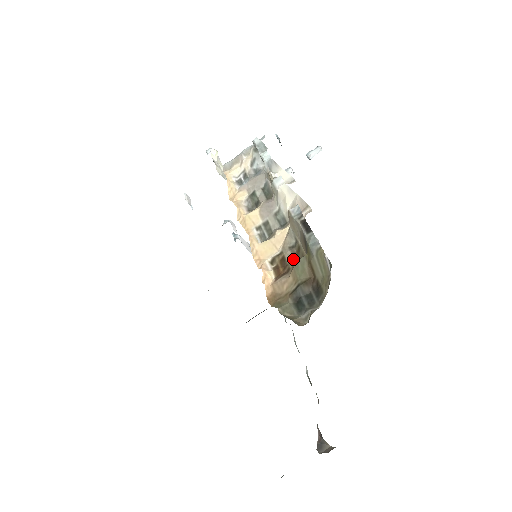
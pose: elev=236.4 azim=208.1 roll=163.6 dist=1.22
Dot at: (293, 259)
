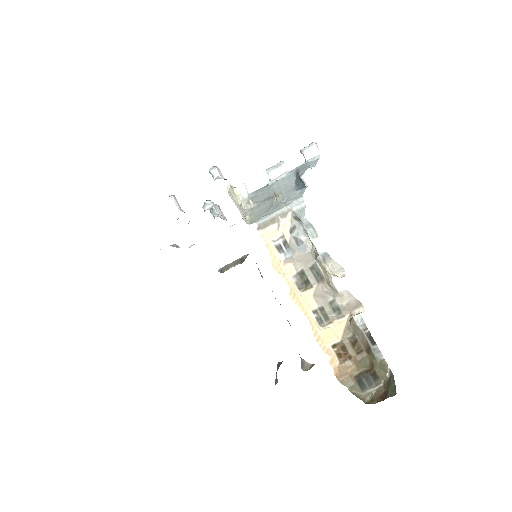
Dot at: (352, 347)
